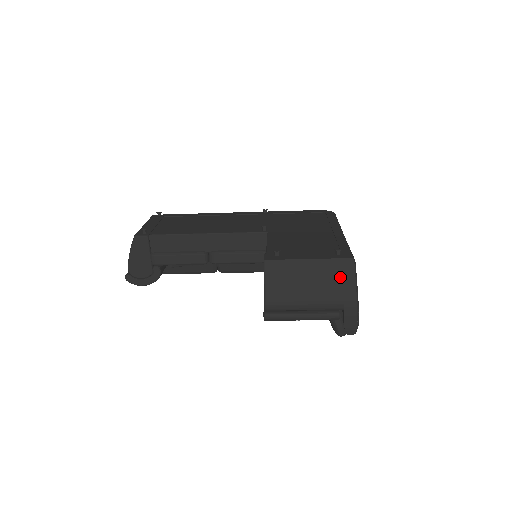
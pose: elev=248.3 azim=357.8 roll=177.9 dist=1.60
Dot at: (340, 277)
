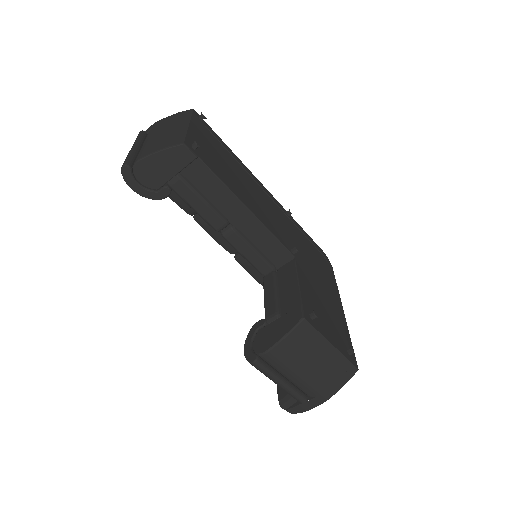
Dot at: (337, 376)
